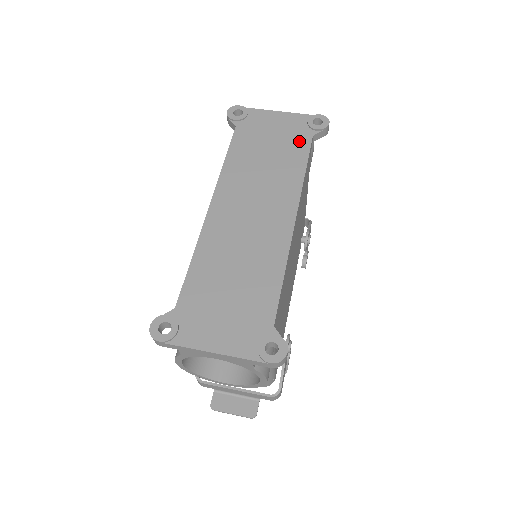
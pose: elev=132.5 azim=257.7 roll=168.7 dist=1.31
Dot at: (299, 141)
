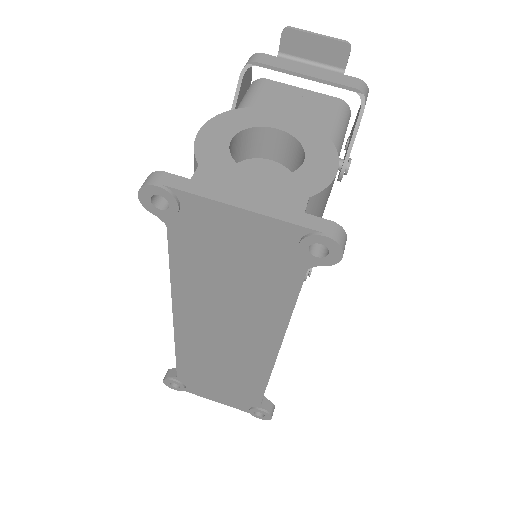
Dot at: (282, 273)
